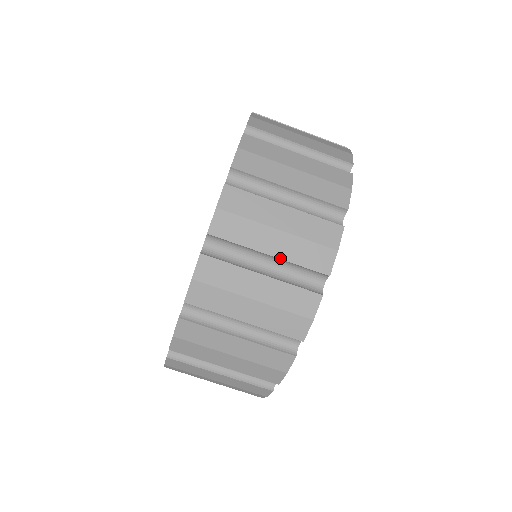
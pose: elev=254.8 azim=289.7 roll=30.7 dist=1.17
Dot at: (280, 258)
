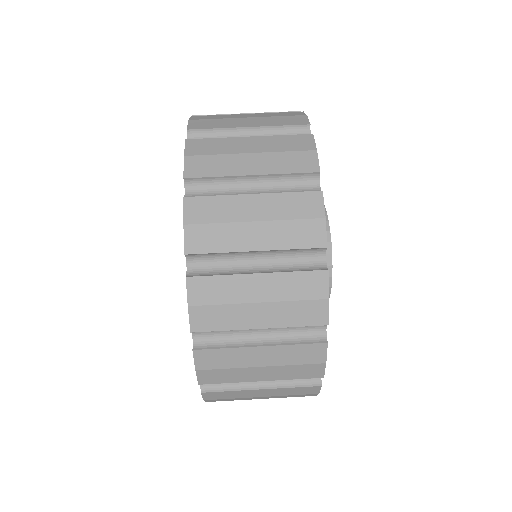
Dot at: (268, 250)
